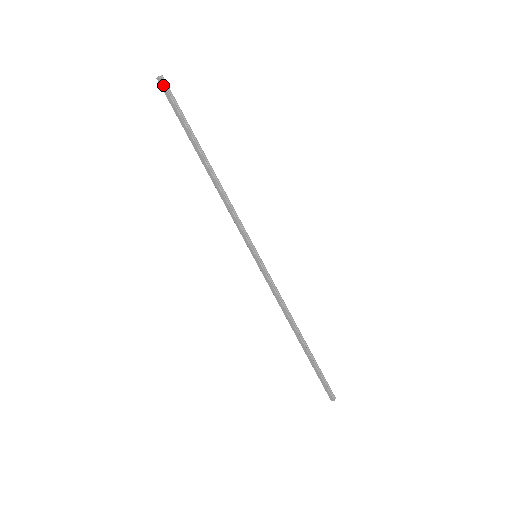
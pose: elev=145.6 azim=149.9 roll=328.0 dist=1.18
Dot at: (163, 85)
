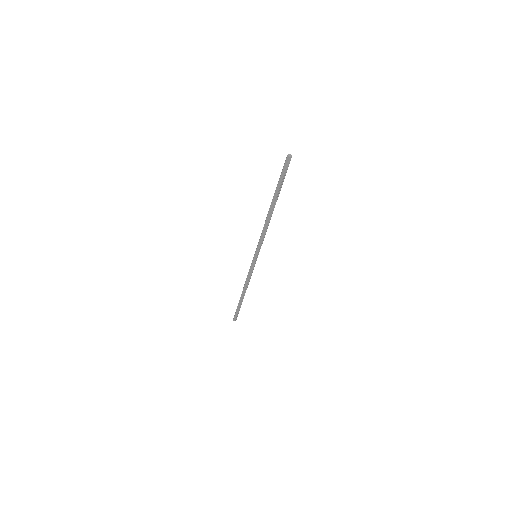
Dot at: (288, 162)
